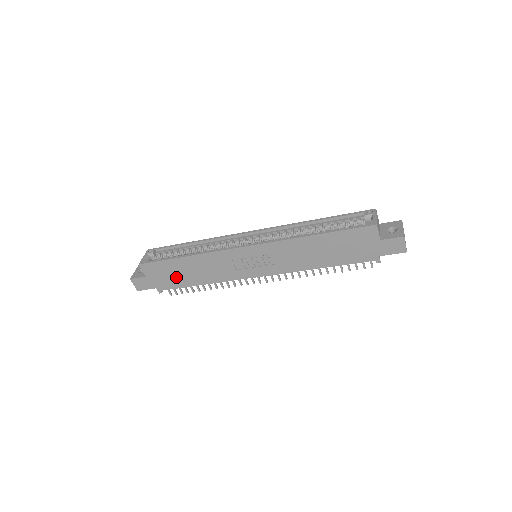
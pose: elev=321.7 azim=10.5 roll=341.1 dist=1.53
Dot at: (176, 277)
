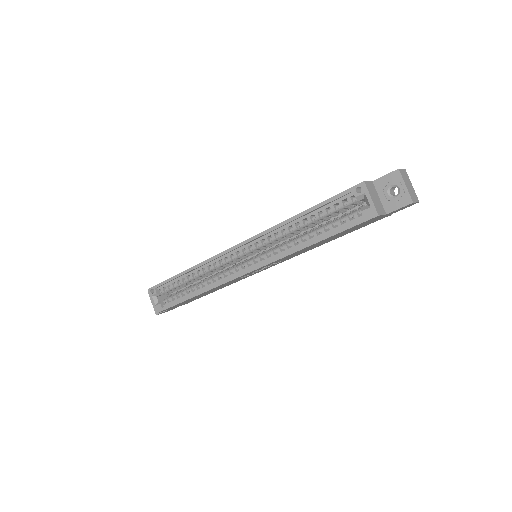
Dot at: occluded
